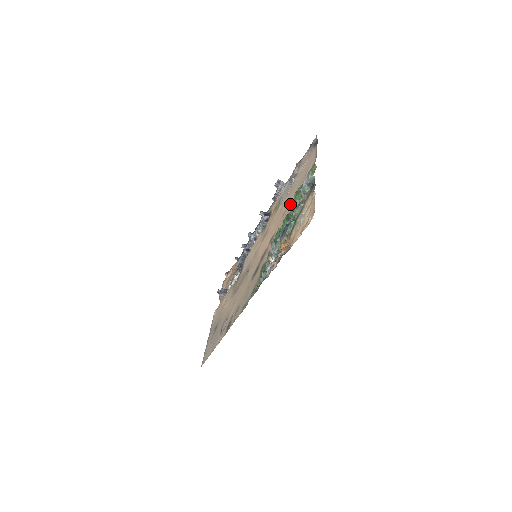
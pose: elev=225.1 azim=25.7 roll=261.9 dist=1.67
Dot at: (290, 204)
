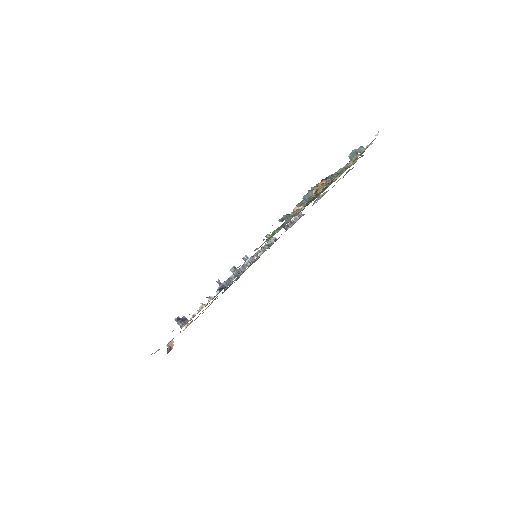
Dot at: occluded
